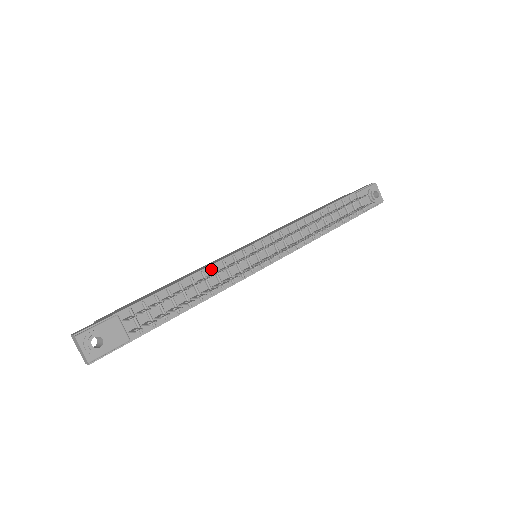
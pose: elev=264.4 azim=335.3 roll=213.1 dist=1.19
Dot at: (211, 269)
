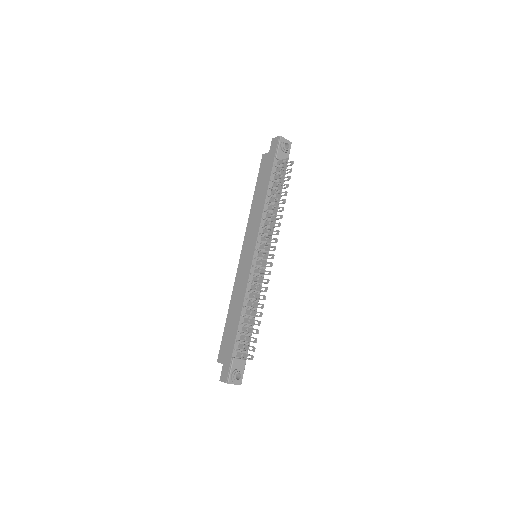
Dot at: (247, 292)
